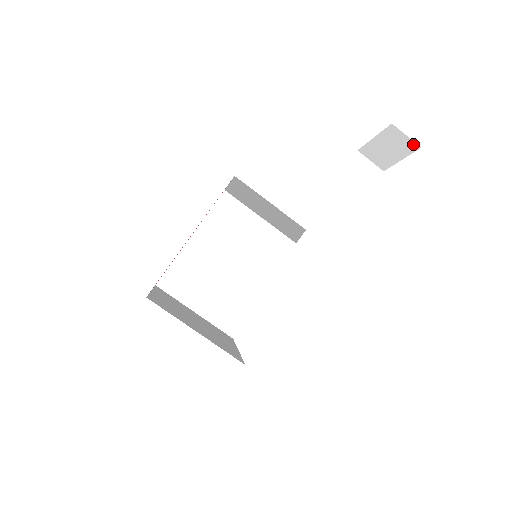
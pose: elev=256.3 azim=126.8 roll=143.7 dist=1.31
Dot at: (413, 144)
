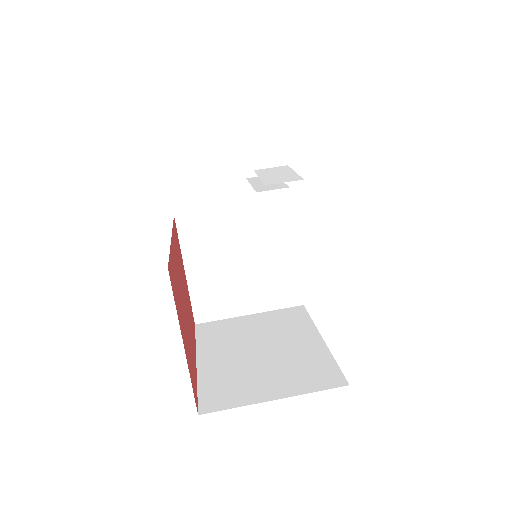
Dot at: (262, 127)
